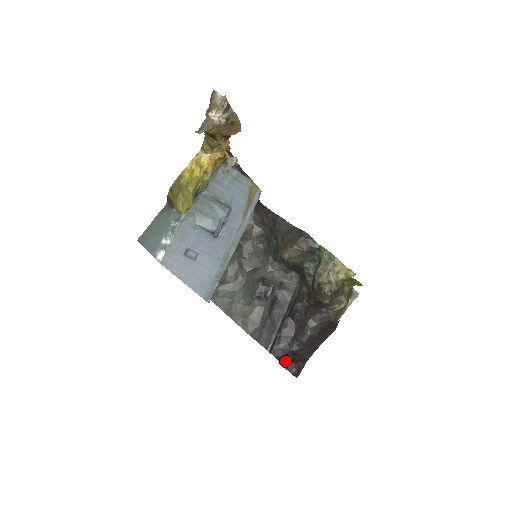
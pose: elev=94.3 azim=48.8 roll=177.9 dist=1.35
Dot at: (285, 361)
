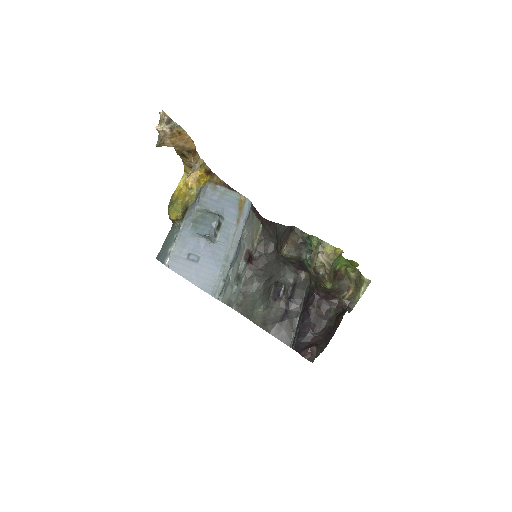
Dot at: occluded
